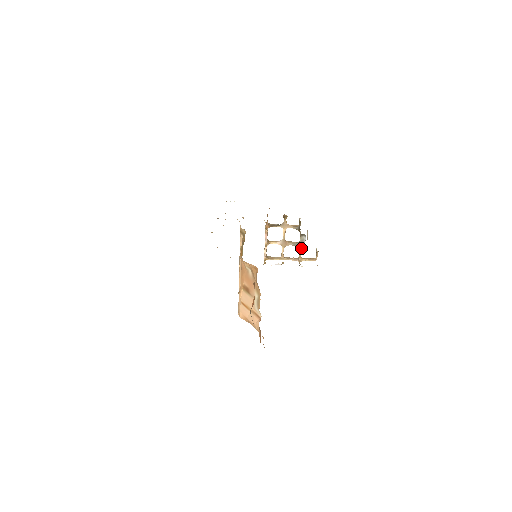
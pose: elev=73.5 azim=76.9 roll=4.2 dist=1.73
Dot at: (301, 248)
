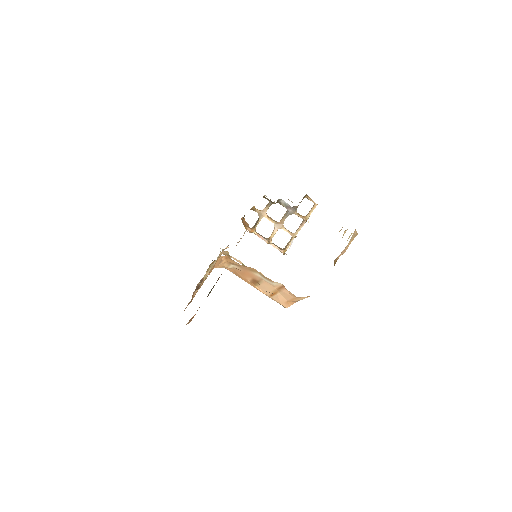
Dot at: (293, 211)
